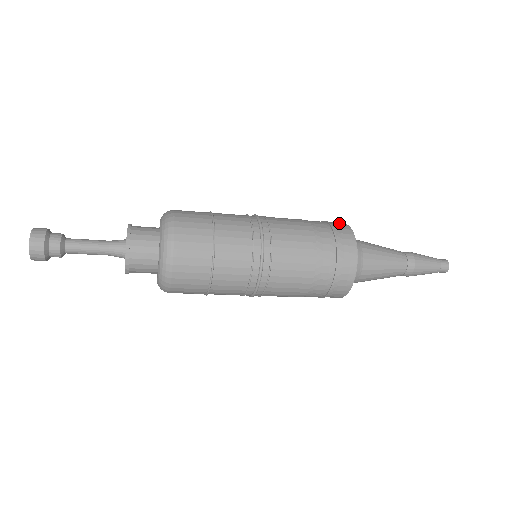
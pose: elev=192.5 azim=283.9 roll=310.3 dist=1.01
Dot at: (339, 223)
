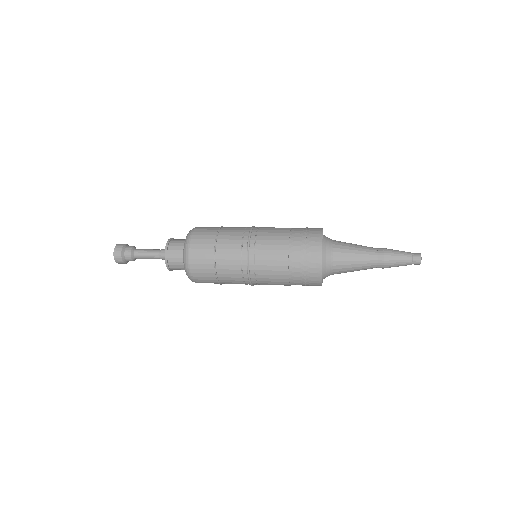
Dot at: occluded
